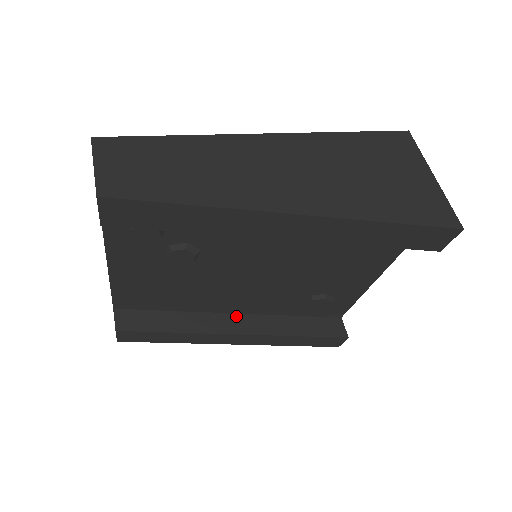
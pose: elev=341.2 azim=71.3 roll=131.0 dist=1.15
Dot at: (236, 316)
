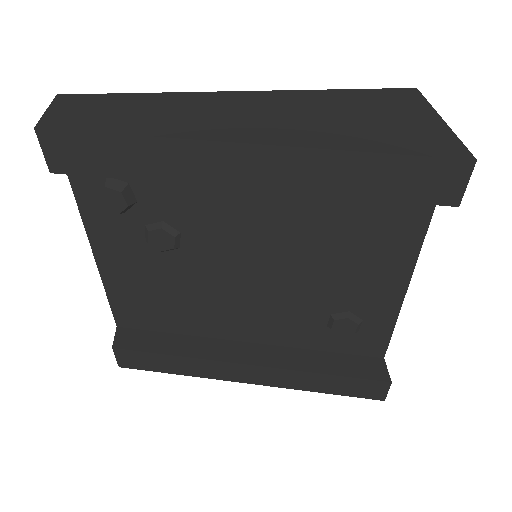
Dot at: (249, 345)
